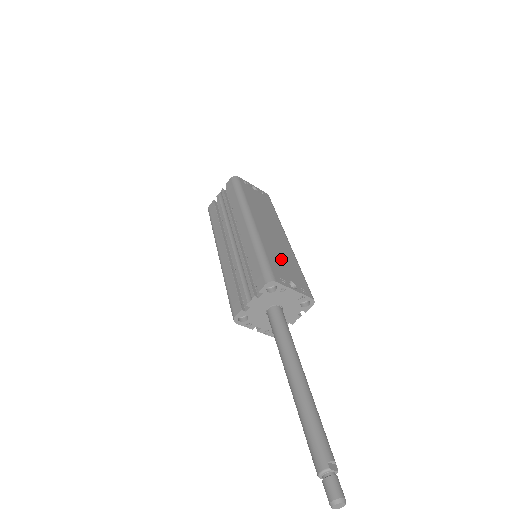
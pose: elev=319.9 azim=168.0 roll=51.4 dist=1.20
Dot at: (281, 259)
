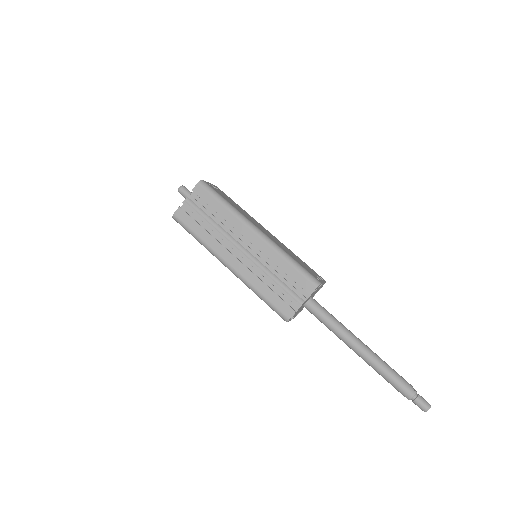
Dot at: (296, 258)
